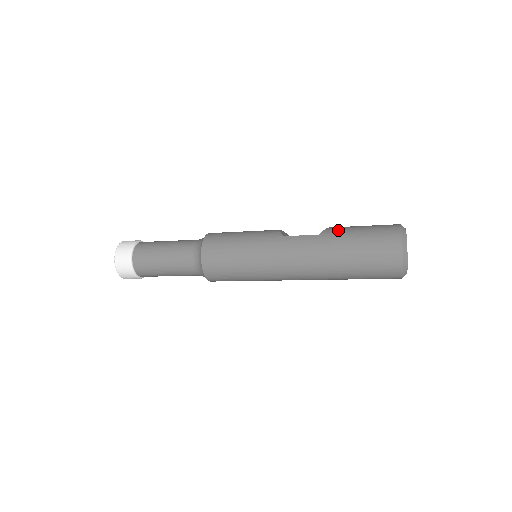
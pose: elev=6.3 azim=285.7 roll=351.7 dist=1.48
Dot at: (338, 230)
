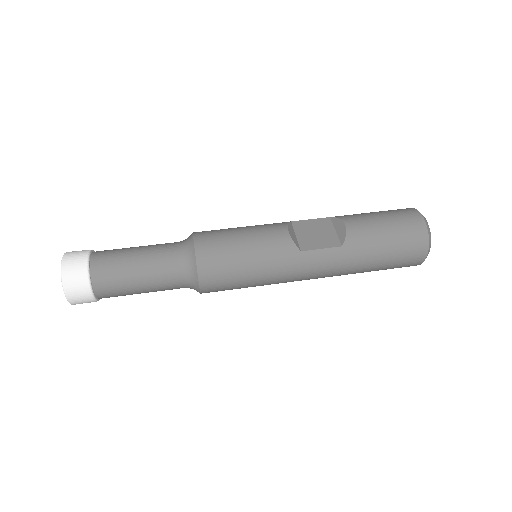
Dot at: (362, 237)
